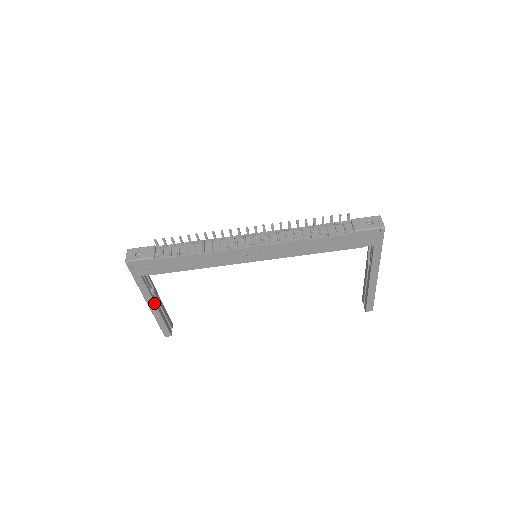
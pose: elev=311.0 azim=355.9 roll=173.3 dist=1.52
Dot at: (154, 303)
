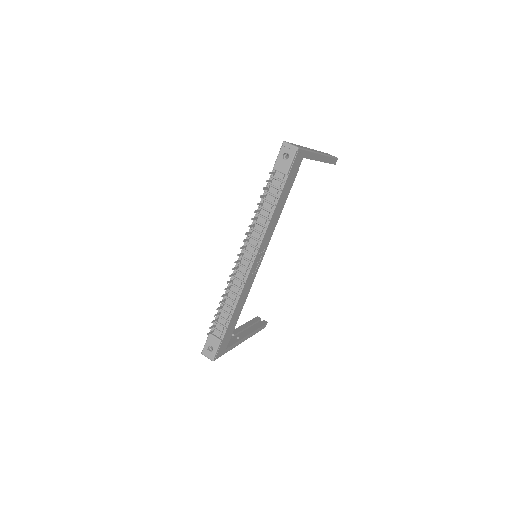
Dot at: (244, 338)
